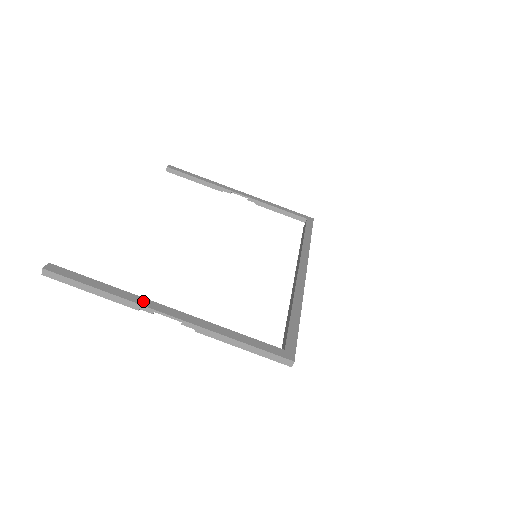
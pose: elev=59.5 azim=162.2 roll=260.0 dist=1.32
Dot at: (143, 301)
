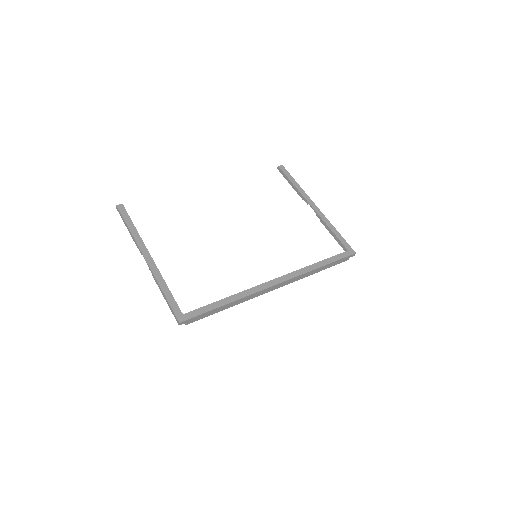
Dot at: (142, 246)
